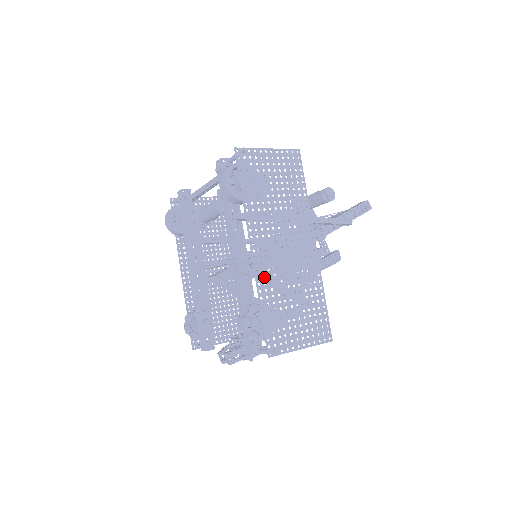
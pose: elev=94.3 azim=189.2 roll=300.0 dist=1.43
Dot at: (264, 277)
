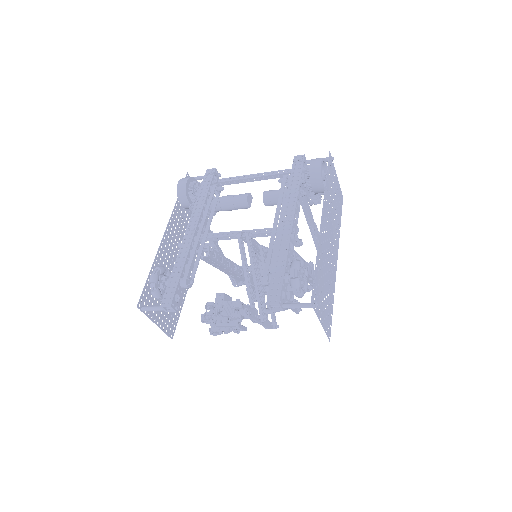
Dot at: occluded
